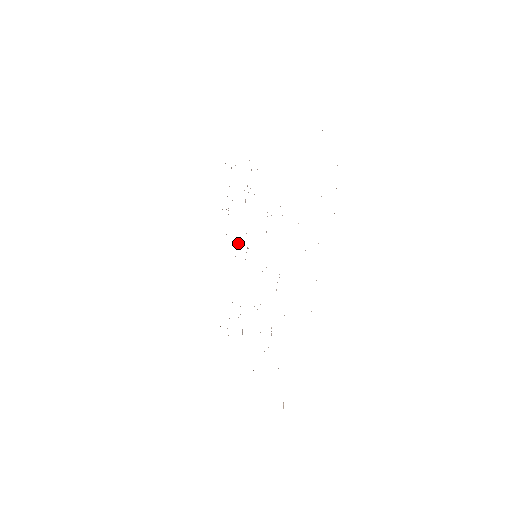
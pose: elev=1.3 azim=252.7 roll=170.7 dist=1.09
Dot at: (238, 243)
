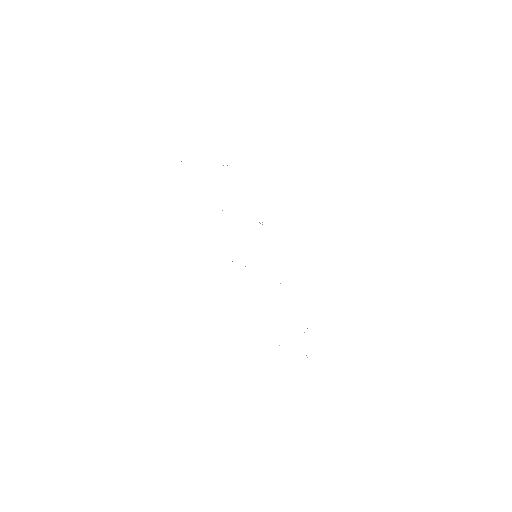
Dot at: occluded
